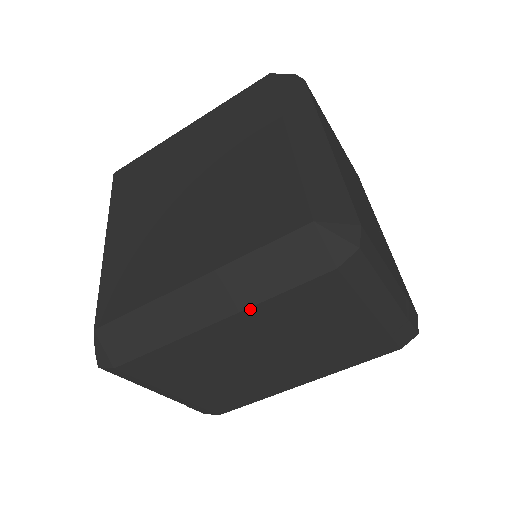
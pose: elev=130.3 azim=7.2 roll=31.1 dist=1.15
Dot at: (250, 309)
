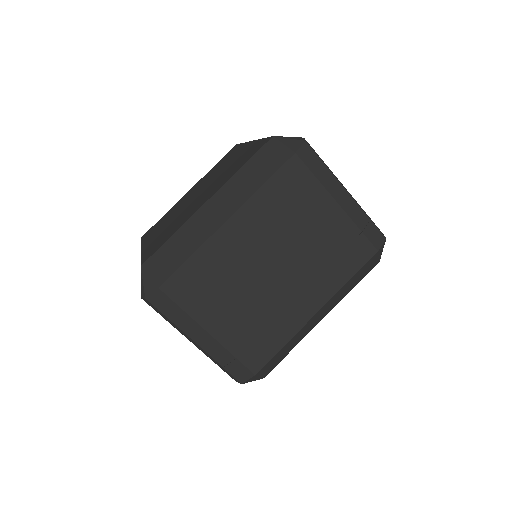
Dot at: (249, 201)
